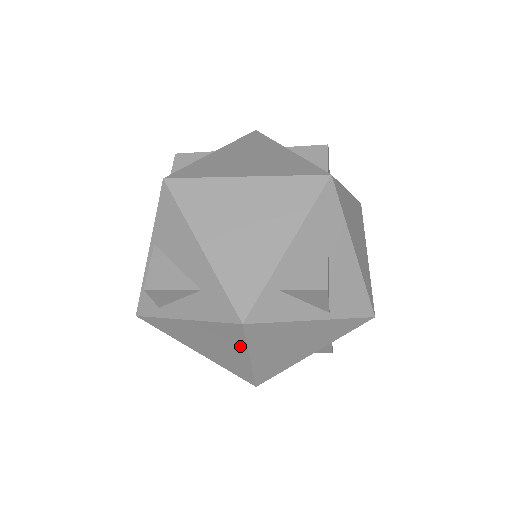
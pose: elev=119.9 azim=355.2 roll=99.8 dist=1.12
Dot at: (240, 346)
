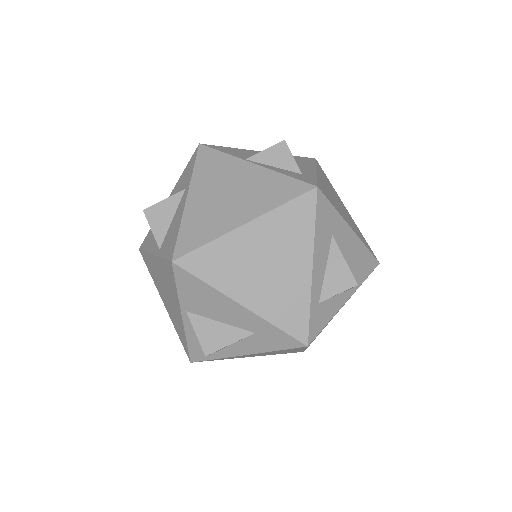
Dot at: (299, 349)
